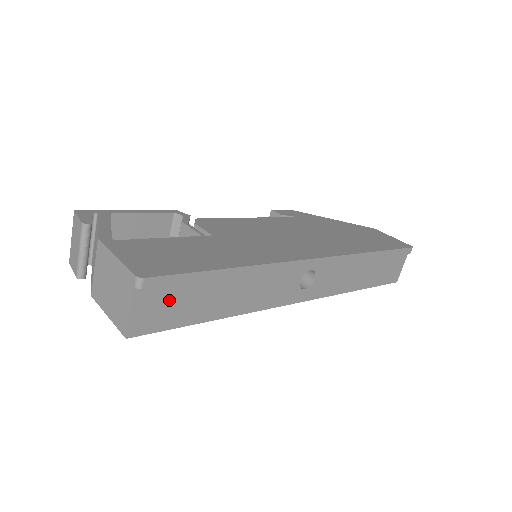
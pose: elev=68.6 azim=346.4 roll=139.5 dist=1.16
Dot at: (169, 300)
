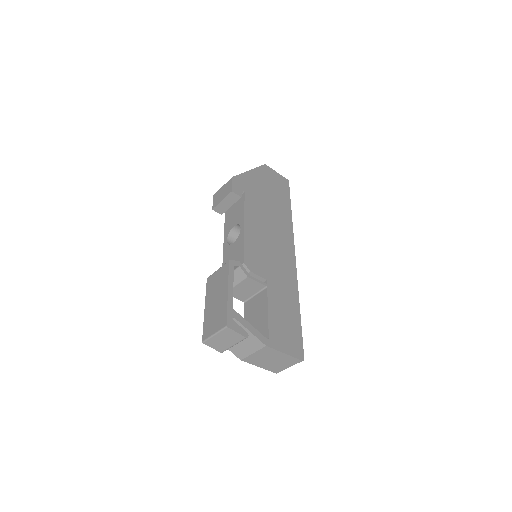
Dot at: occluded
